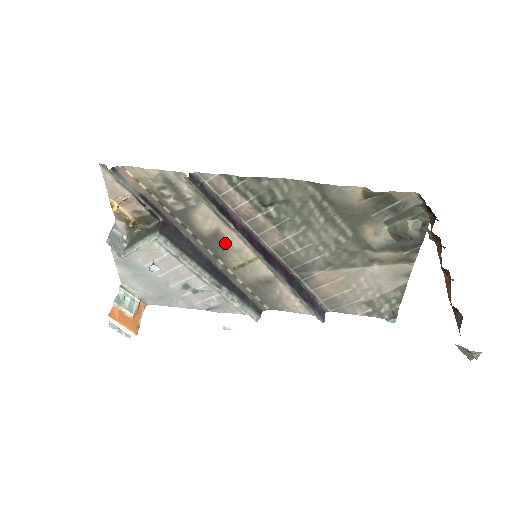
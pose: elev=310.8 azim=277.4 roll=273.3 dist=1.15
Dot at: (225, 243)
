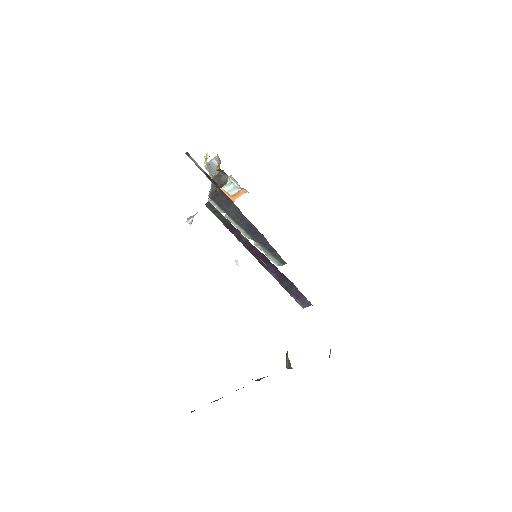
Dot at: occluded
